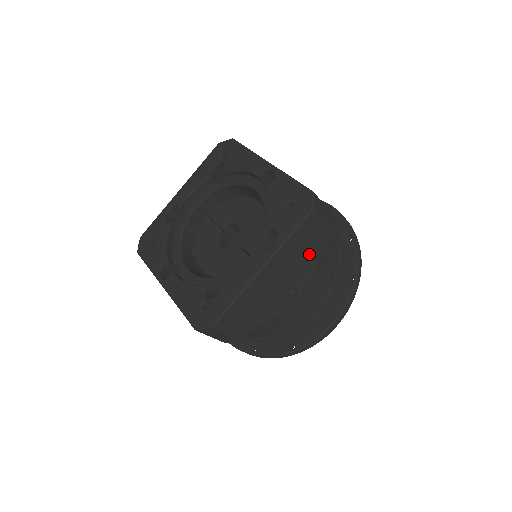
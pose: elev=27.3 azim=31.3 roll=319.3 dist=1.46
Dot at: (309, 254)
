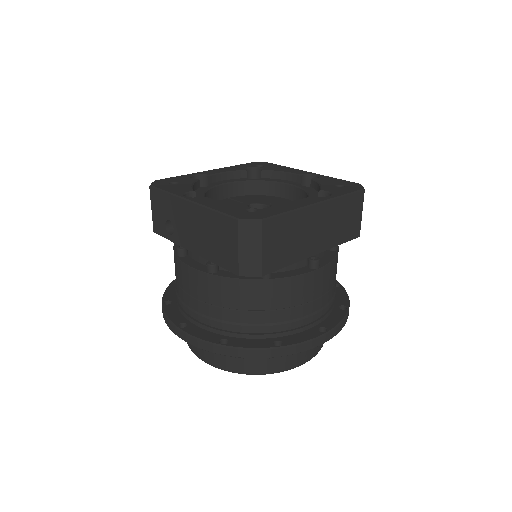
Dot at: (342, 234)
